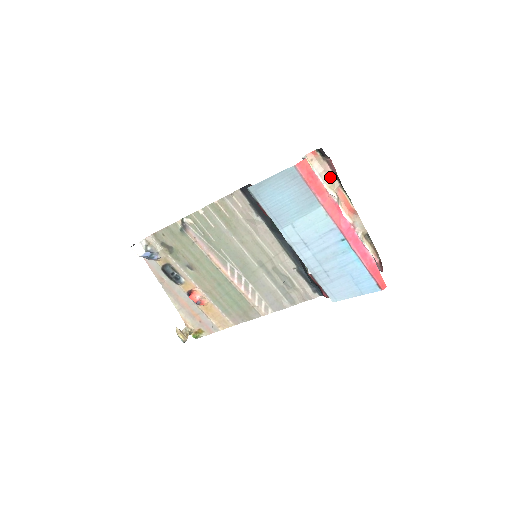
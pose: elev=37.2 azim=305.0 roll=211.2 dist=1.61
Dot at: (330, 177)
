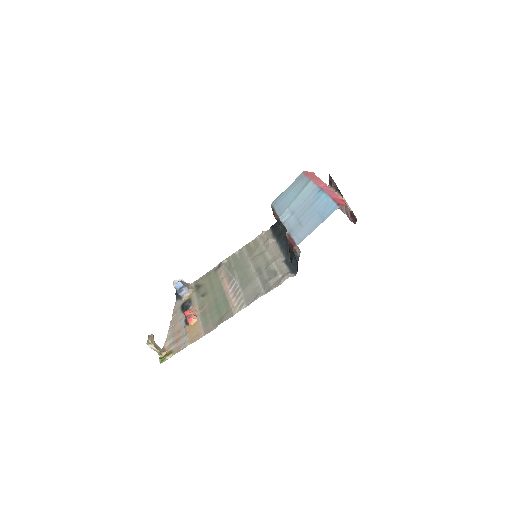
Dot at: occluded
